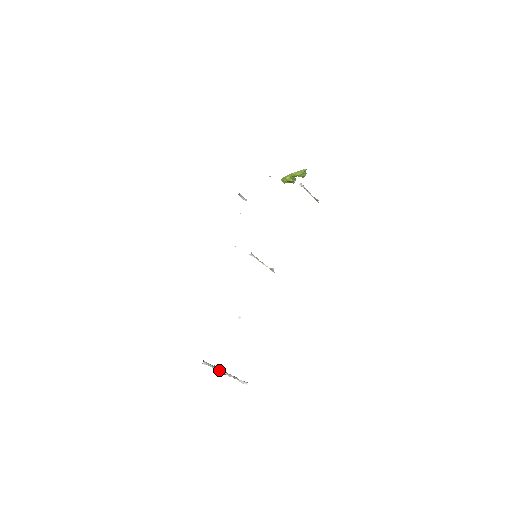
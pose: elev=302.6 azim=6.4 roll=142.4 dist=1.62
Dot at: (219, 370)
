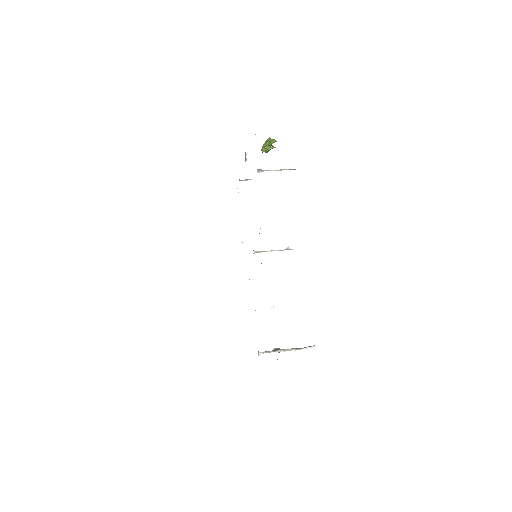
Dot at: (278, 351)
